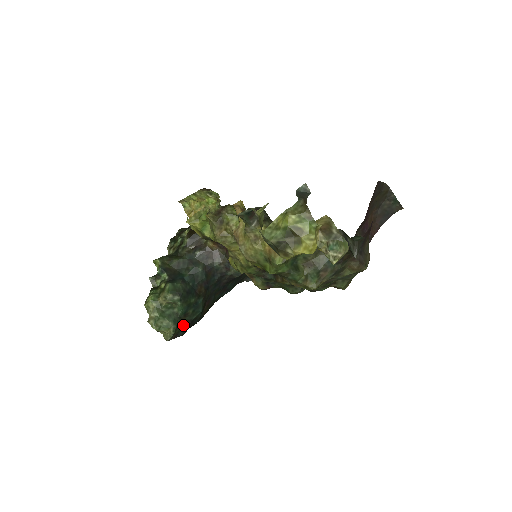
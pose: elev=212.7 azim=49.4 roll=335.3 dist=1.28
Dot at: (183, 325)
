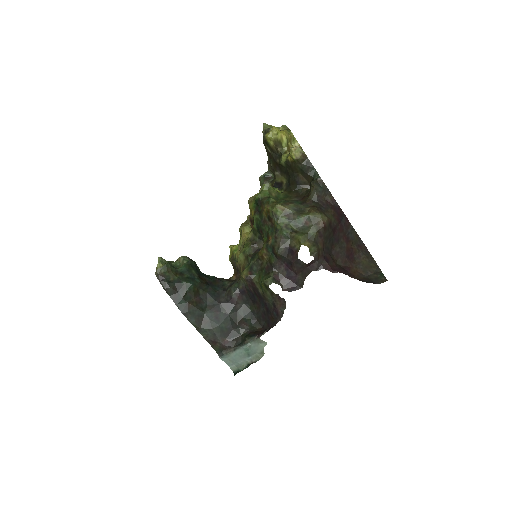
Dot at: (173, 278)
